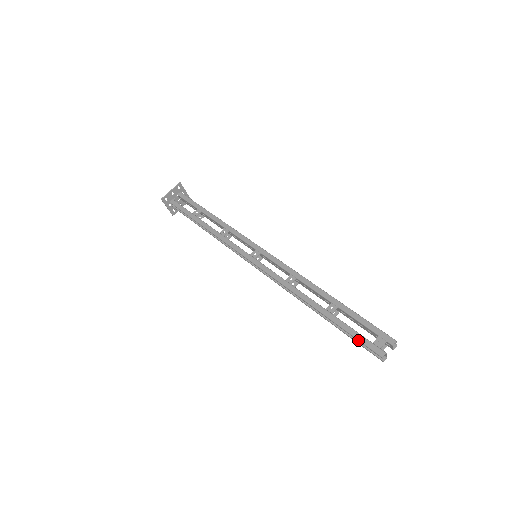
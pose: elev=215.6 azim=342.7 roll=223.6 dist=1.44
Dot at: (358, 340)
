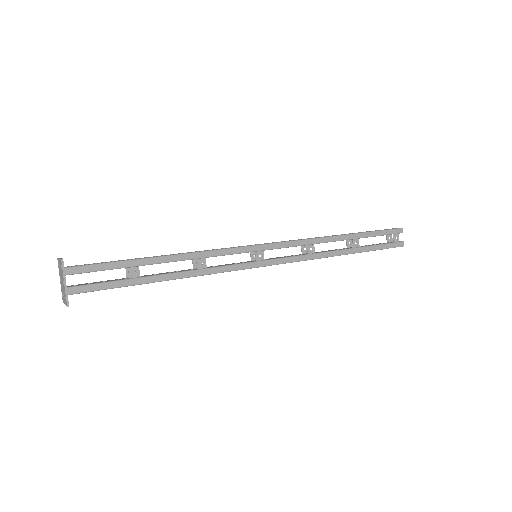
Dot at: occluded
